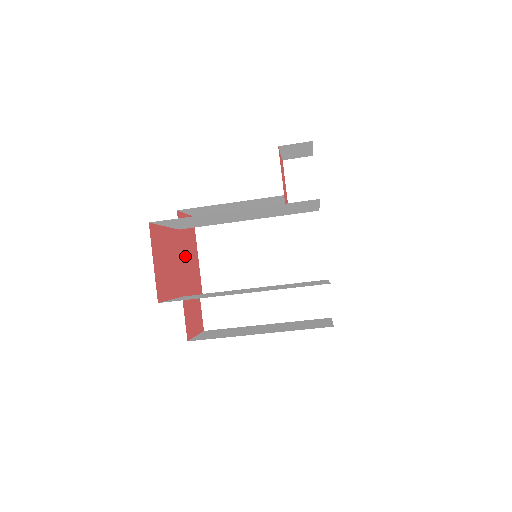
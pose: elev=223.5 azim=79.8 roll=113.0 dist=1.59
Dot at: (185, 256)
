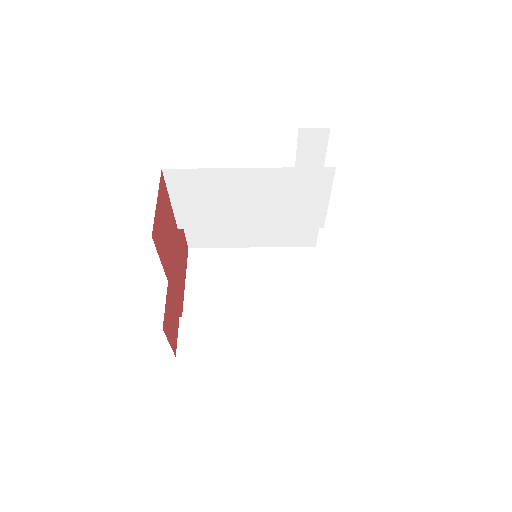
Dot at: (177, 259)
